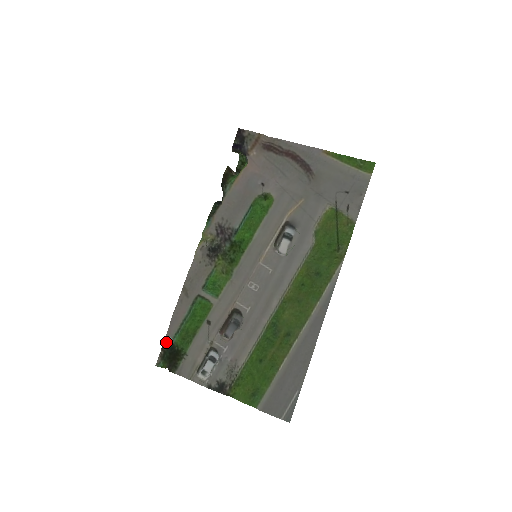
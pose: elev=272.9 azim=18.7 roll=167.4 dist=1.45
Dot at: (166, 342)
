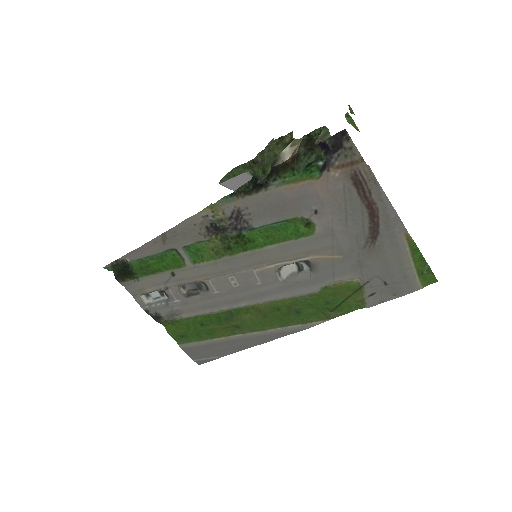
Dot at: (122, 260)
